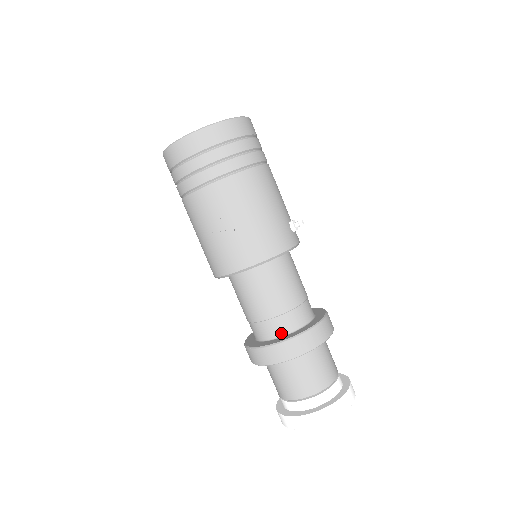
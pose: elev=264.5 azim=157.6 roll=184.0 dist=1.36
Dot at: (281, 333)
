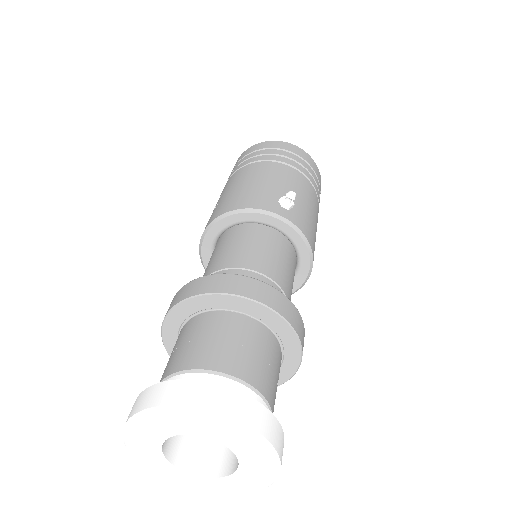
Dot at: occluded
